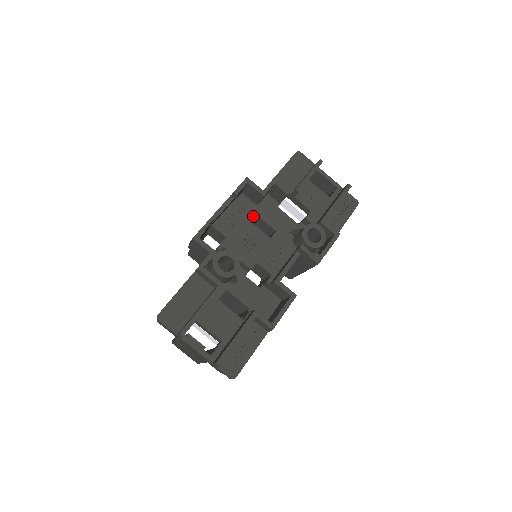
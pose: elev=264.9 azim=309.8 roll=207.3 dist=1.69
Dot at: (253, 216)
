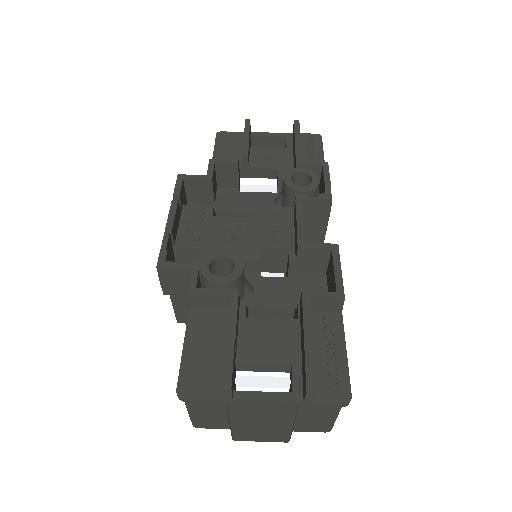
Dot at: occluded
